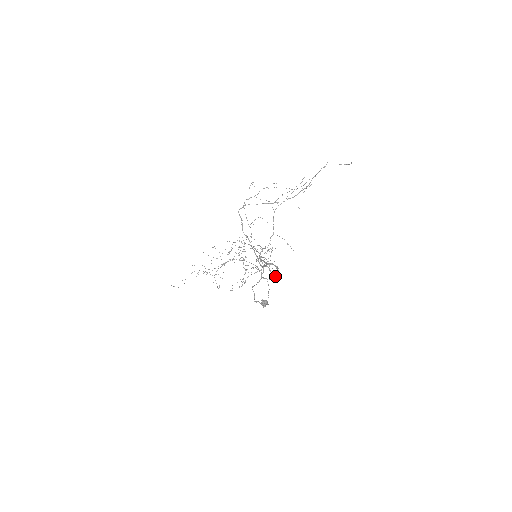
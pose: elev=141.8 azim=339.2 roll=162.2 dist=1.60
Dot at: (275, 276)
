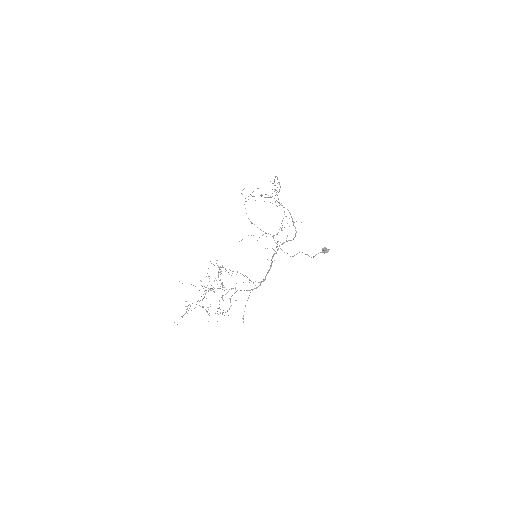
Dot at: (263, 279)
